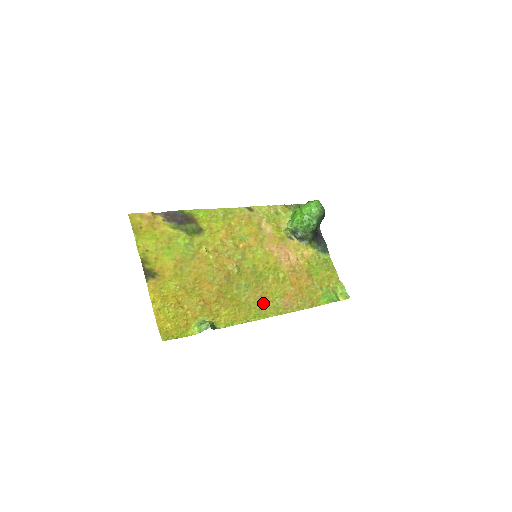
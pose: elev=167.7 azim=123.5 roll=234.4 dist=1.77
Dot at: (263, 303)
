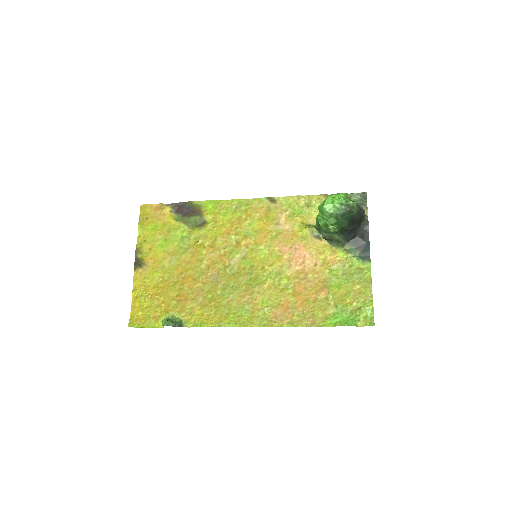
Dot at: (247, 310)
